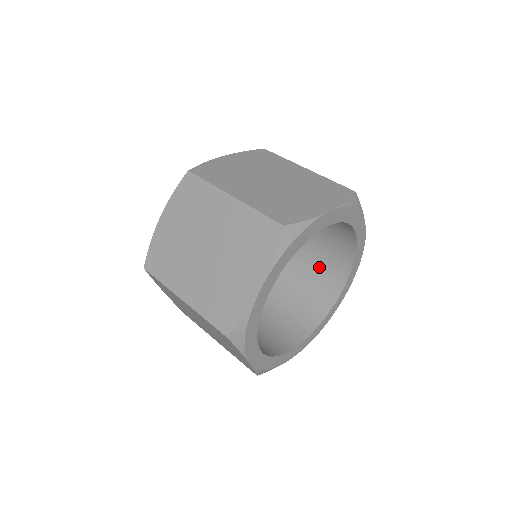
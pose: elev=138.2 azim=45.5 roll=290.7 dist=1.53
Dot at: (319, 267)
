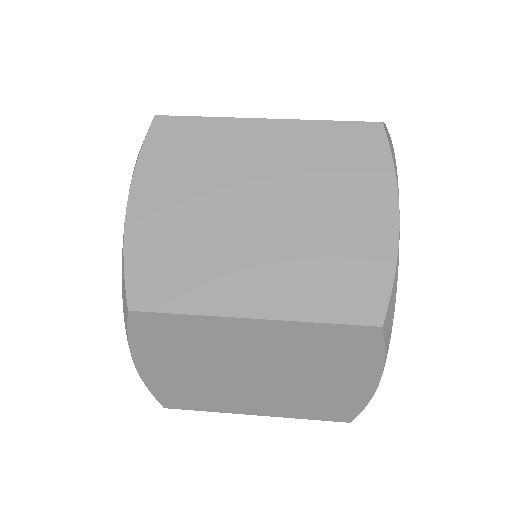
Dot at: occluded
